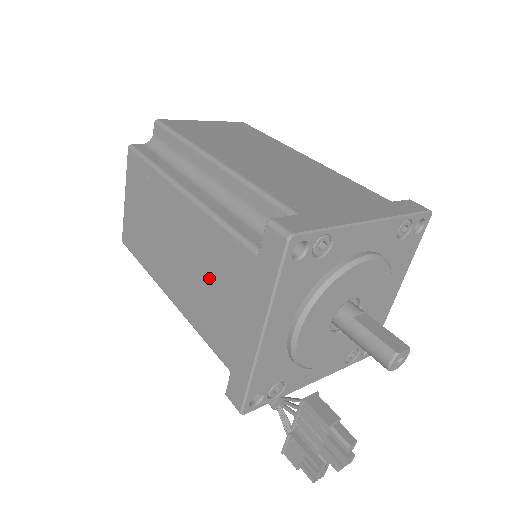
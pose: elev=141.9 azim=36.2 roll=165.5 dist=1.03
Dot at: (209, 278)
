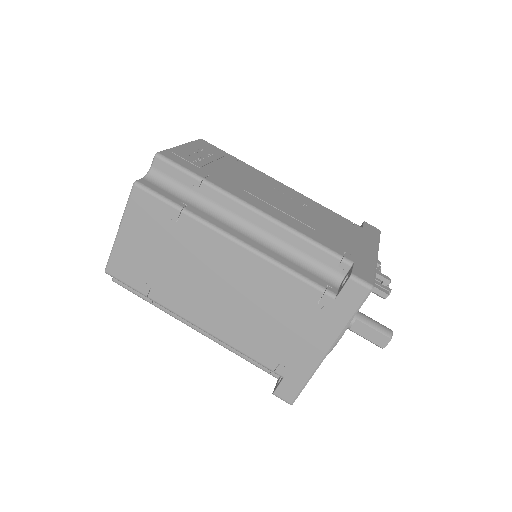
Dot at: occluded
